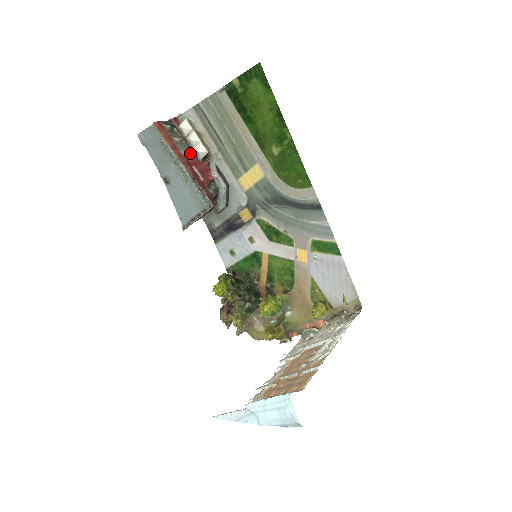
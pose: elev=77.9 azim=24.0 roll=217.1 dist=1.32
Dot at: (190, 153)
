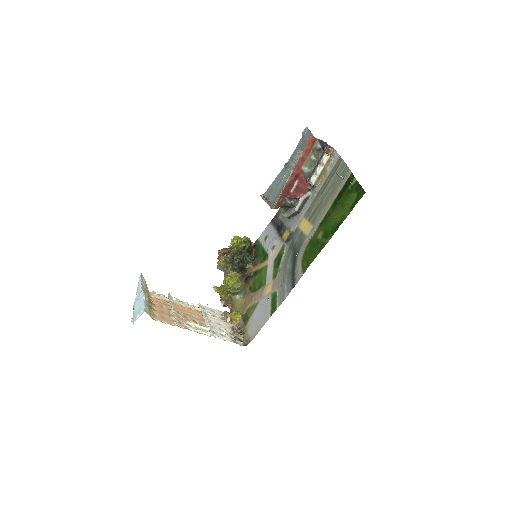
Dot at: (309, 172)
